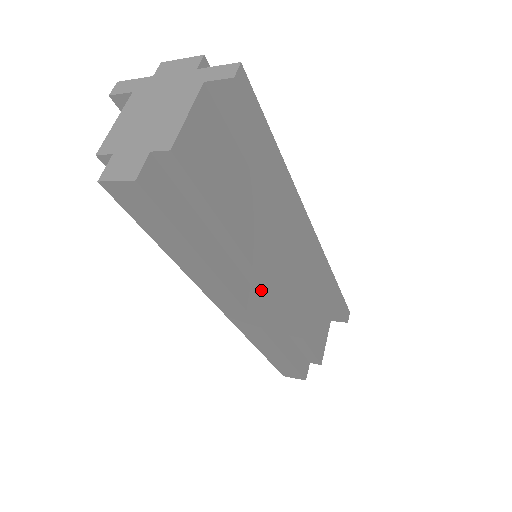
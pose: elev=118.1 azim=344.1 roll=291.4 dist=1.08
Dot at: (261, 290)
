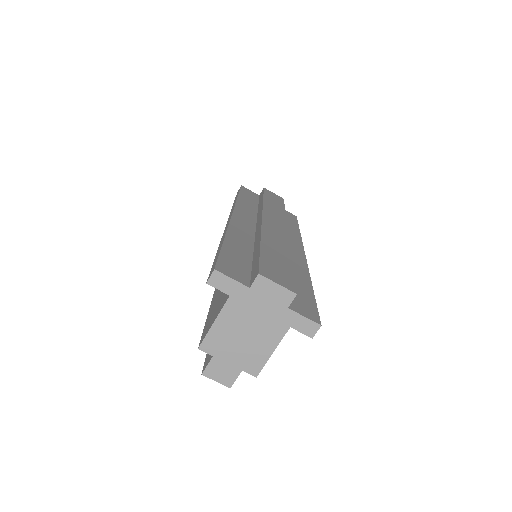
Dot at: occluded
